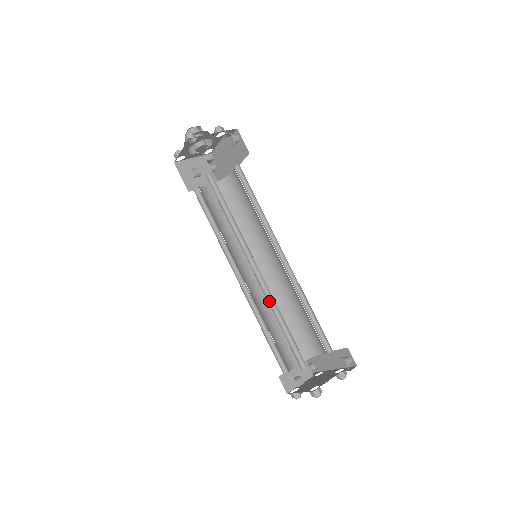
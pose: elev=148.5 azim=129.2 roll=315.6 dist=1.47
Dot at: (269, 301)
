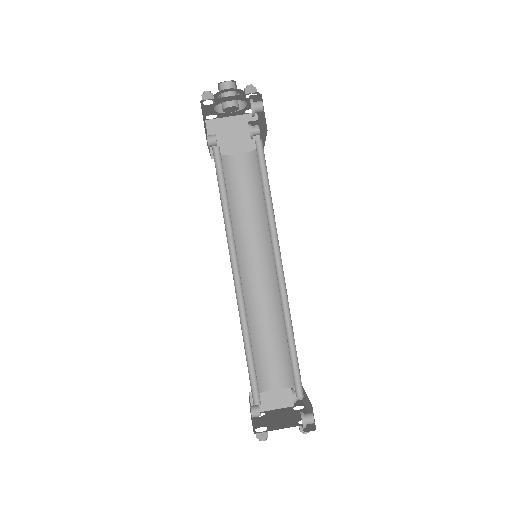
Dot at: (243, 316)
